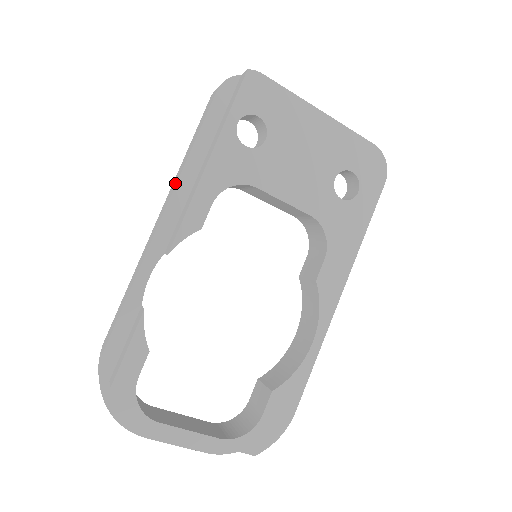
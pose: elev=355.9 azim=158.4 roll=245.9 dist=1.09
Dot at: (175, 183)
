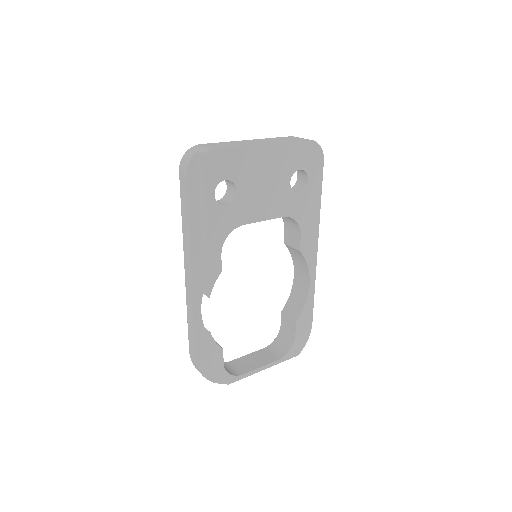
Dot at: (188, 249)
